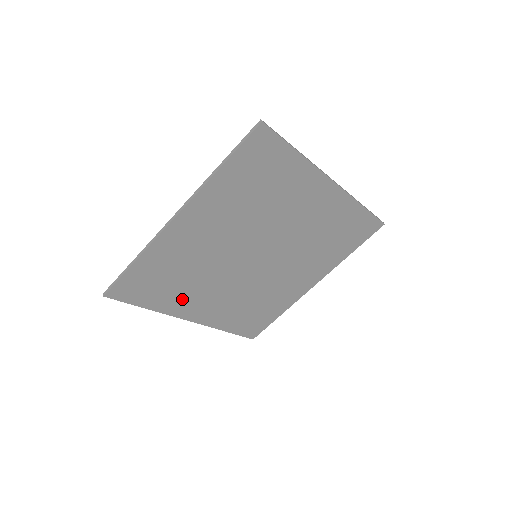
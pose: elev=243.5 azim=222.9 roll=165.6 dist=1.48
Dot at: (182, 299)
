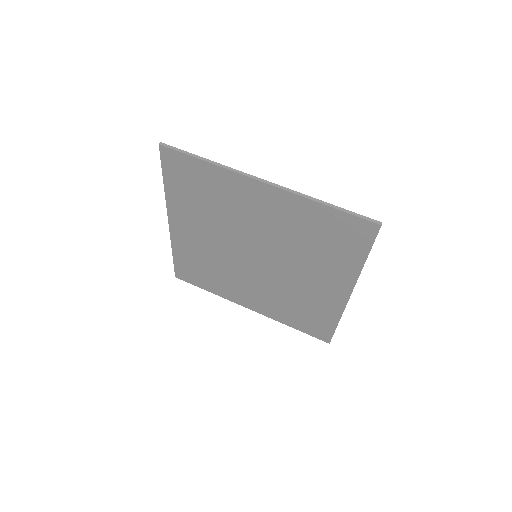
Dot at: (227, 288)
